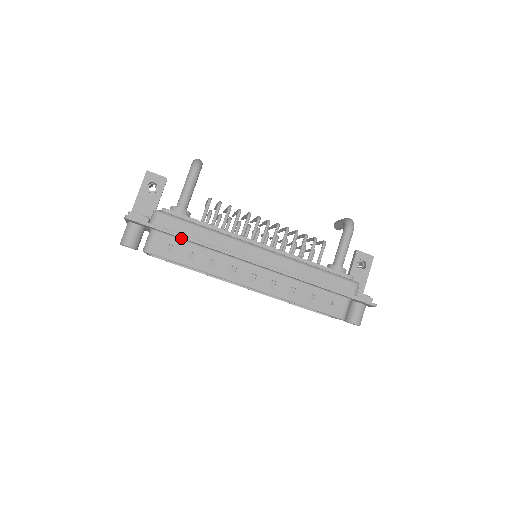
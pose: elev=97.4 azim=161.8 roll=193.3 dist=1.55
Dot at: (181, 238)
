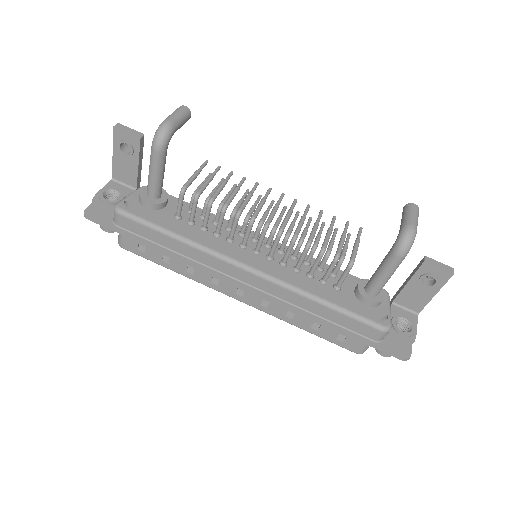
Dot at: (148, 242)
